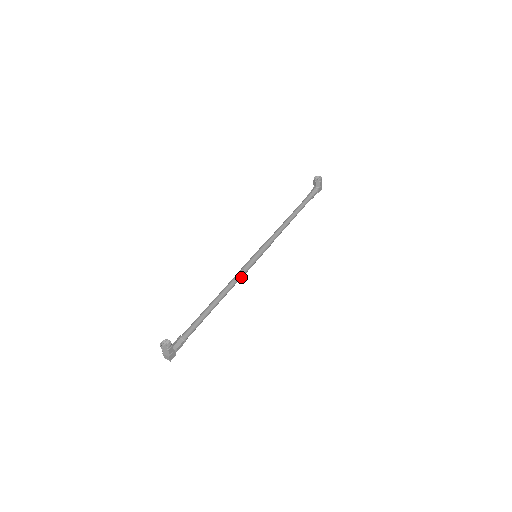
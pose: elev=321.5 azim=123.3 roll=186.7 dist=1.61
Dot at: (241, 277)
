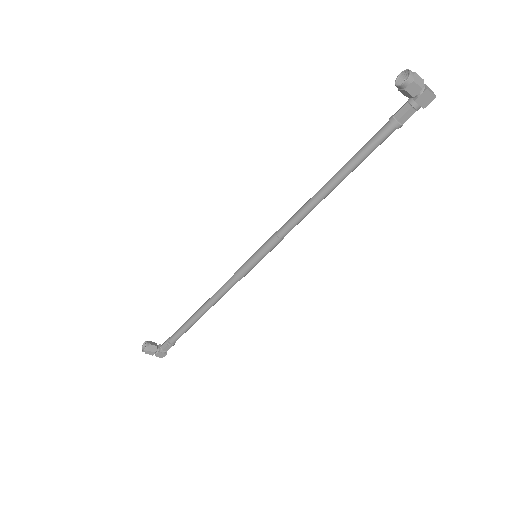
Dot at: (232, 285)
